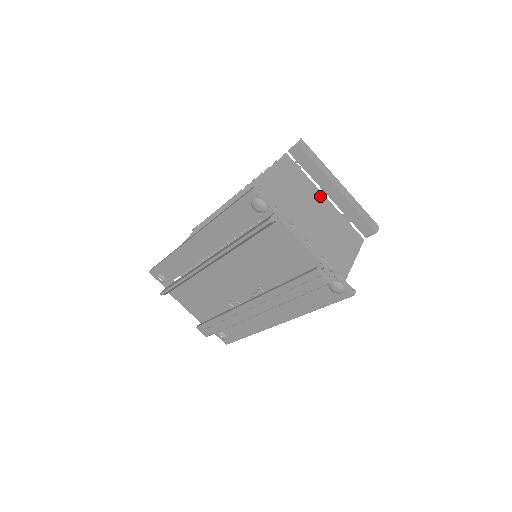
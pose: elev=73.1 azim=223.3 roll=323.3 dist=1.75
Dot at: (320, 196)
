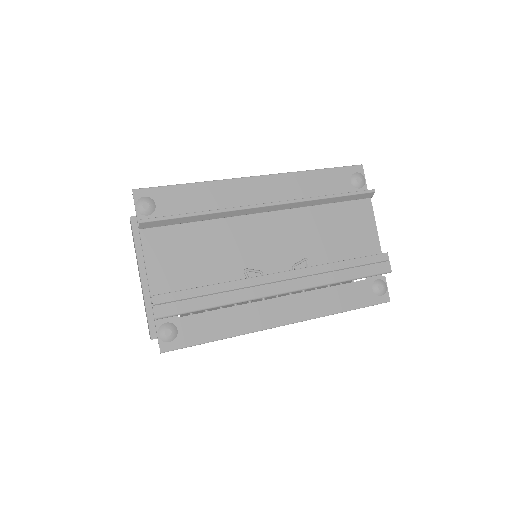
Dot at: occluded
